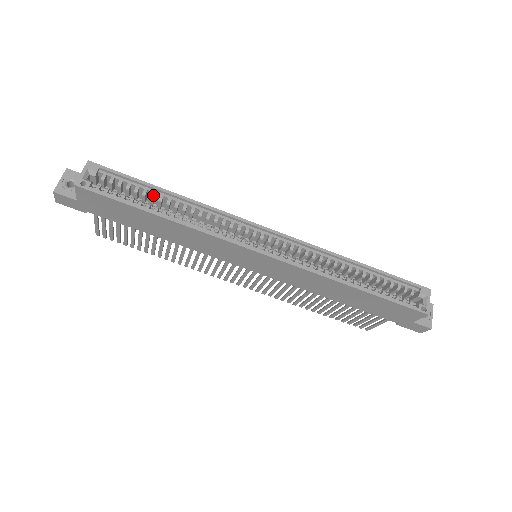
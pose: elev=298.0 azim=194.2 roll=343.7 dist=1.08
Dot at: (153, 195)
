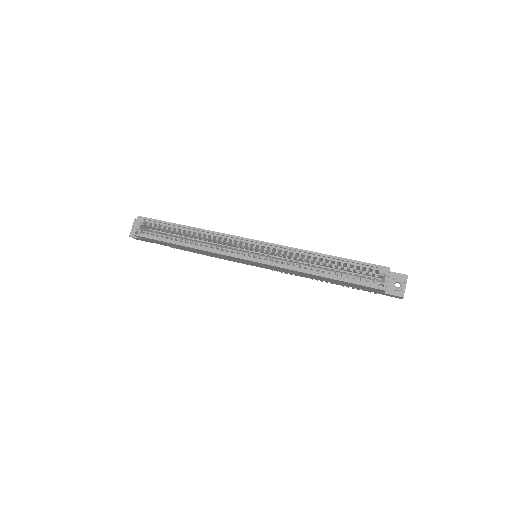
Dot at: (177, 230)
